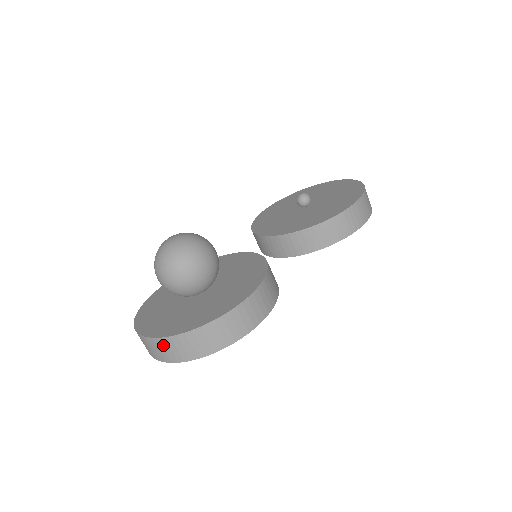
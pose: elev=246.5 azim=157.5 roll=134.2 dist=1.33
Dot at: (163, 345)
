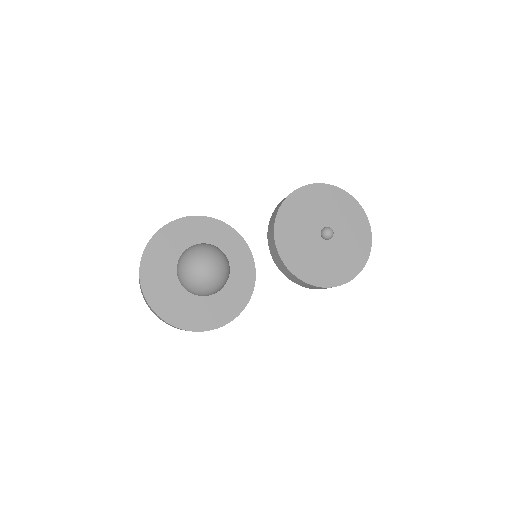
Dot at: (150, 308)
